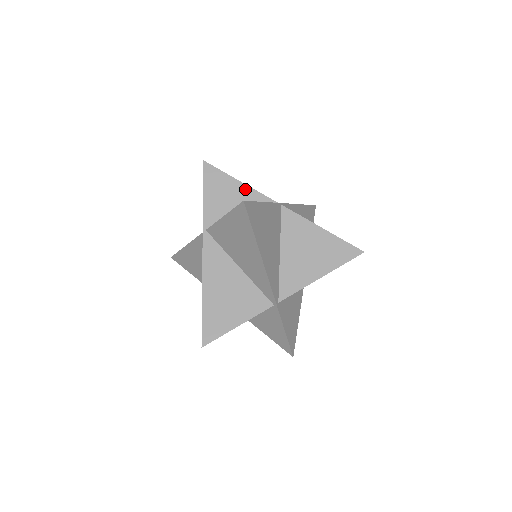
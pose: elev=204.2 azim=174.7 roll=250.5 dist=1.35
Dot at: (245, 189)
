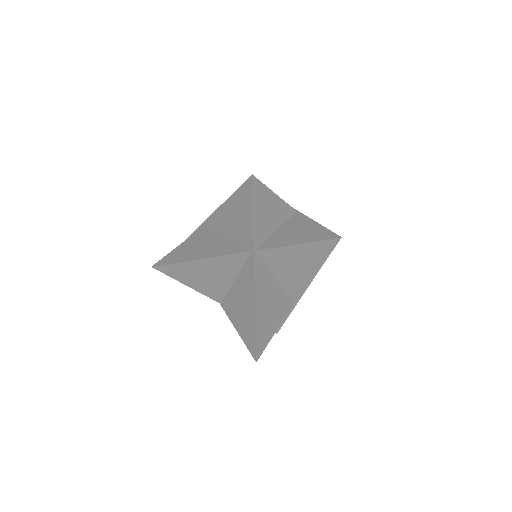
Dot at: (279, 201)
